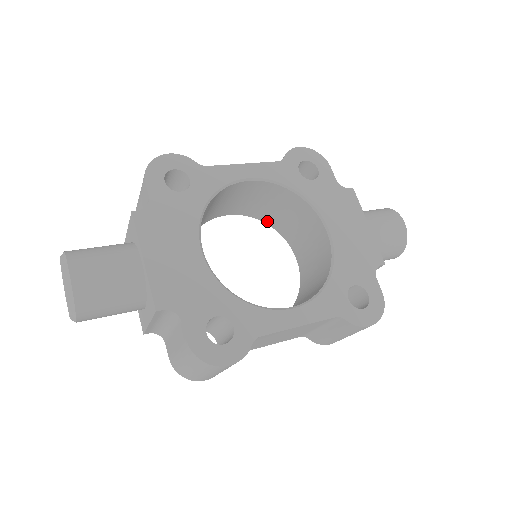
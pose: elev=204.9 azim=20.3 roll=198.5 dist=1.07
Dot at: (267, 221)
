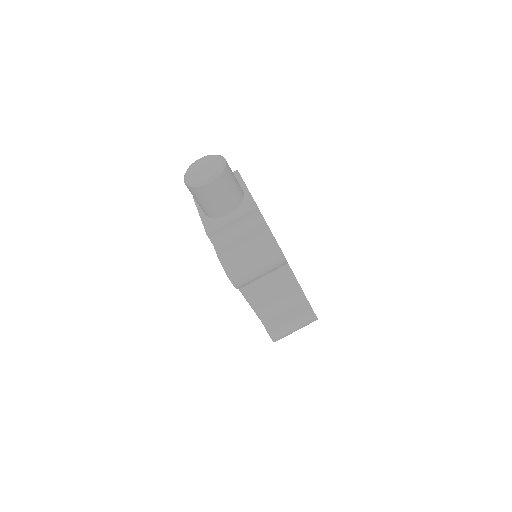
Dot at: occluded
